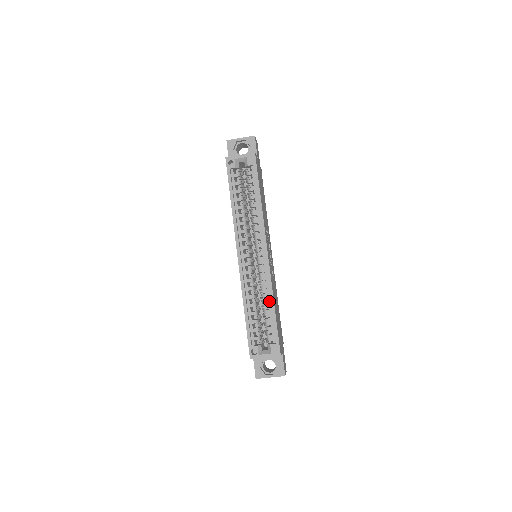
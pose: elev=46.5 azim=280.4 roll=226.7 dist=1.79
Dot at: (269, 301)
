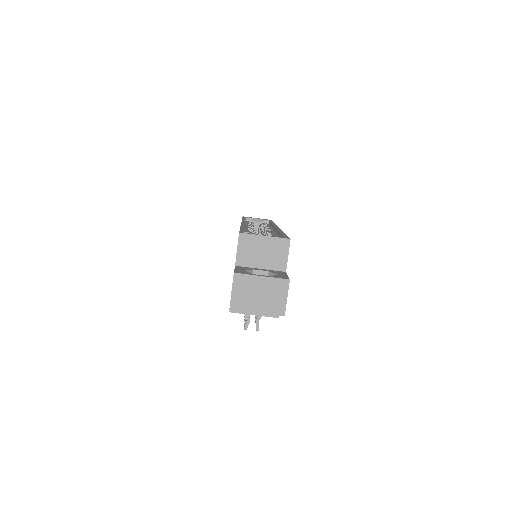
Dot at: occluded
